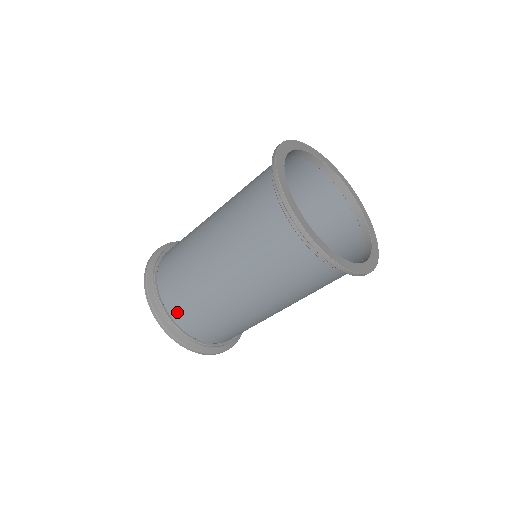
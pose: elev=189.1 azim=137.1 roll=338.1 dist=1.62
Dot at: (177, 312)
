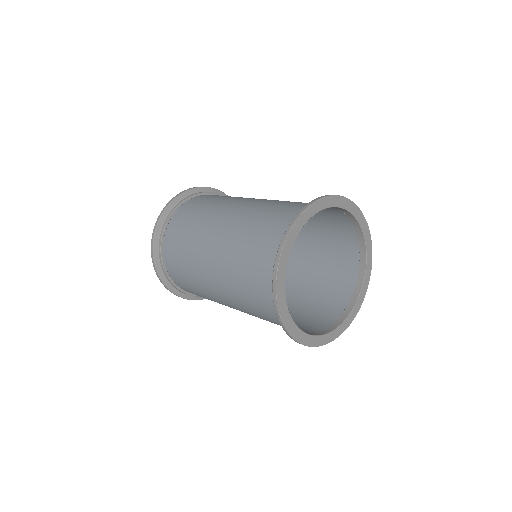
Dot at: (177, 280)
